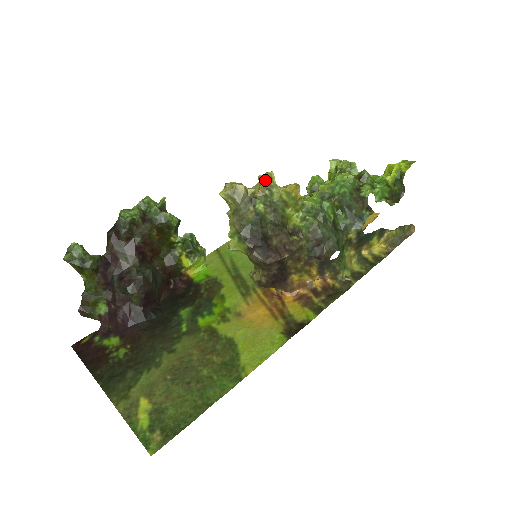
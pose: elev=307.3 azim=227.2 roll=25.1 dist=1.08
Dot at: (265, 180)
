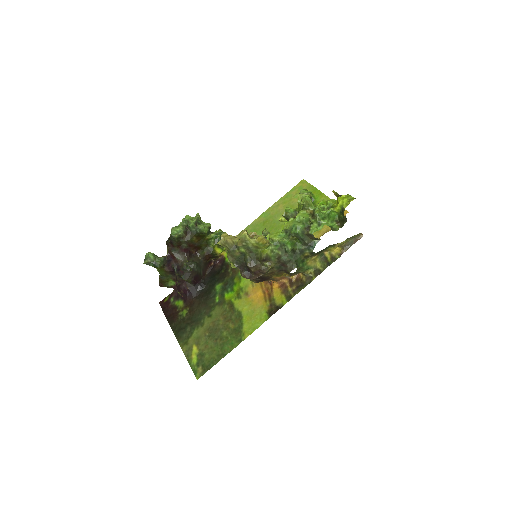
Dot at: (241, 238)
